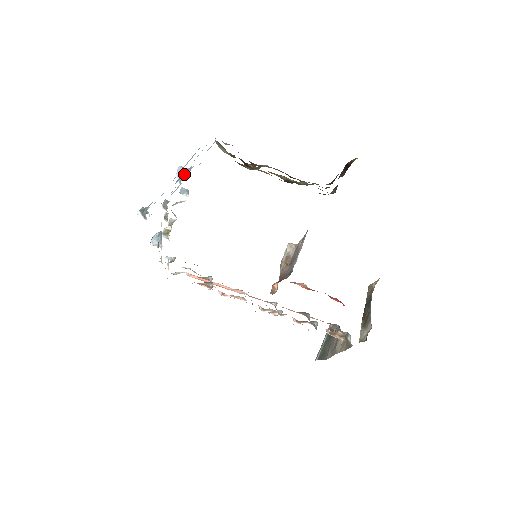
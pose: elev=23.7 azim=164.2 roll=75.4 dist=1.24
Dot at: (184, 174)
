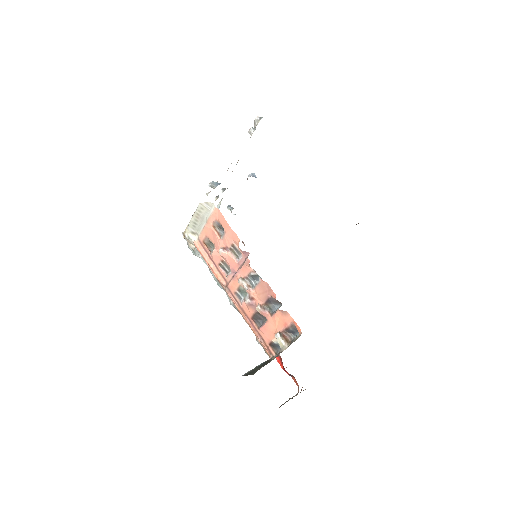
Dot at: occluded
